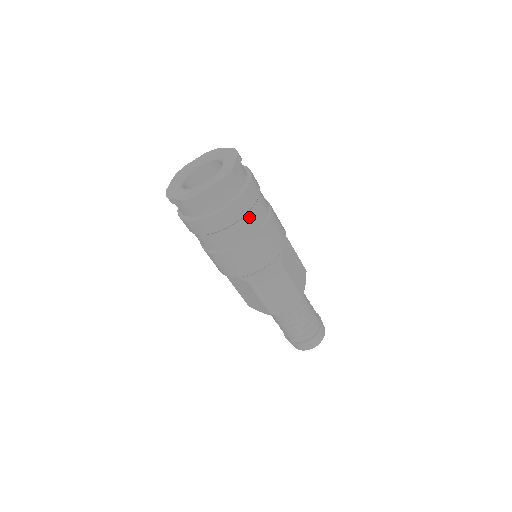
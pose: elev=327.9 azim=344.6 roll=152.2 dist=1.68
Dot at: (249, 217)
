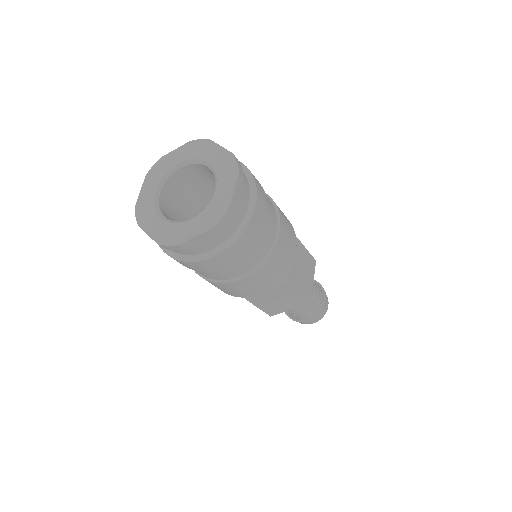
Dot at: (250, 252)
